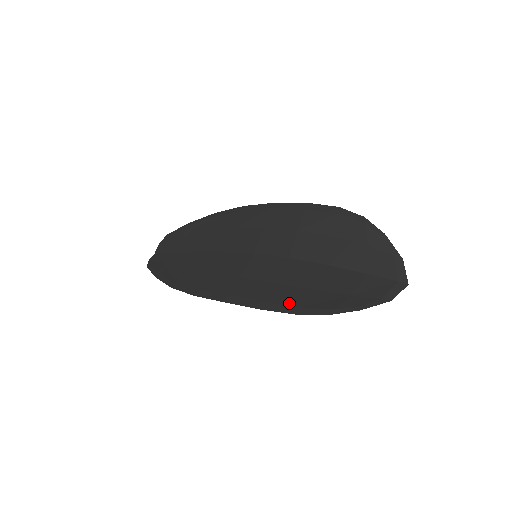
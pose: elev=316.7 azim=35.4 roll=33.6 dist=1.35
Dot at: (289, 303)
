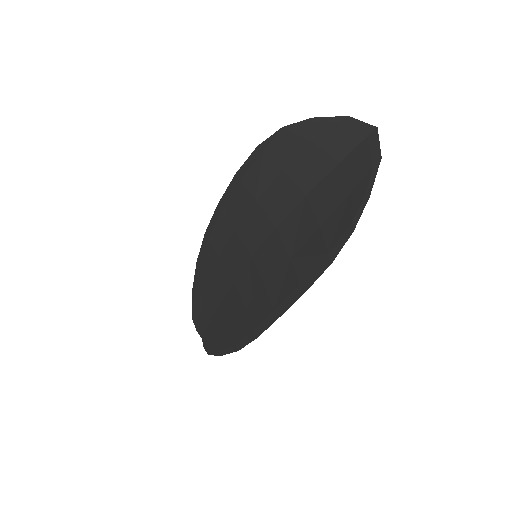
Dot at: (317, 261)
